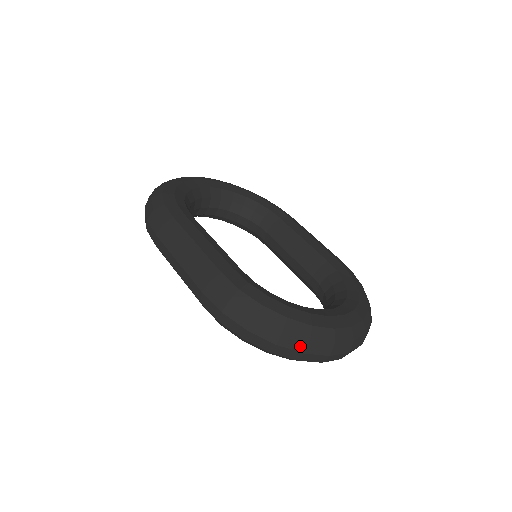
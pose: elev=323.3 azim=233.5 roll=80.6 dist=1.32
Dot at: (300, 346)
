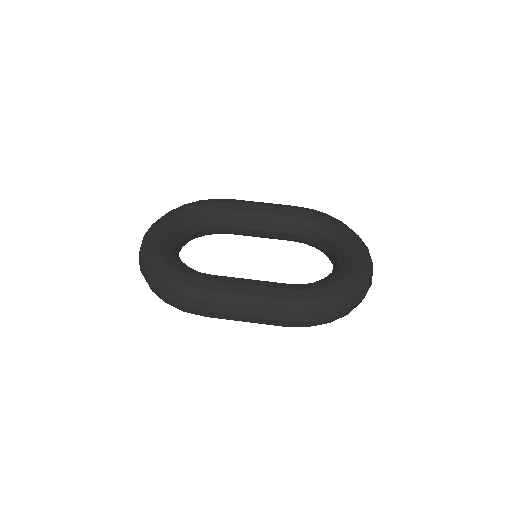
Dot at: (361, 297)
